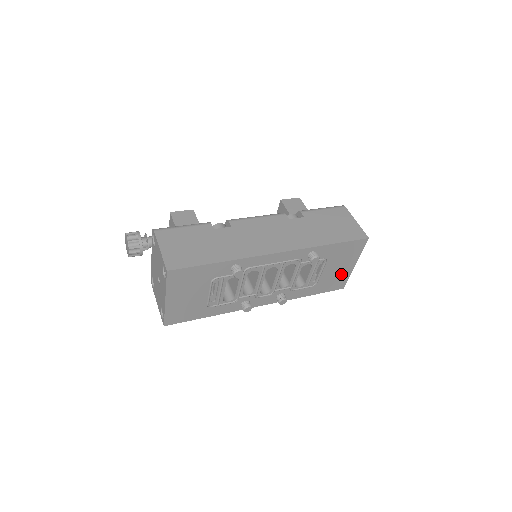
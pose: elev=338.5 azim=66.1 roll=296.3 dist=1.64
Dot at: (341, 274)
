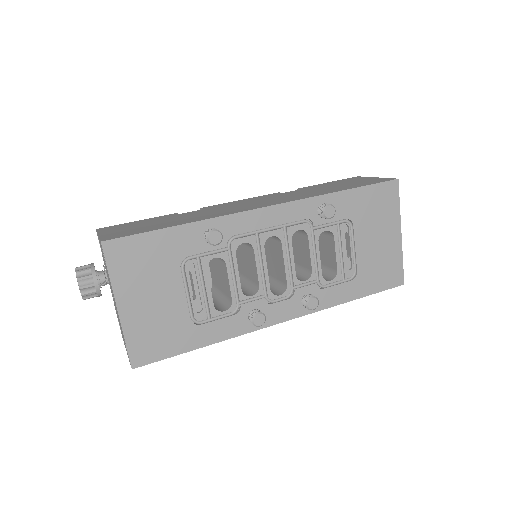
Dot at: (387, 253)
